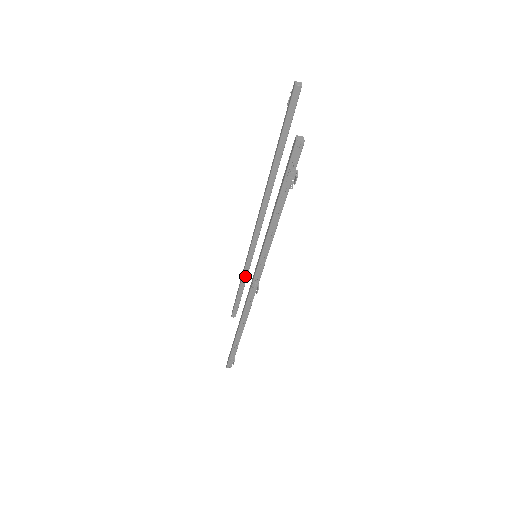
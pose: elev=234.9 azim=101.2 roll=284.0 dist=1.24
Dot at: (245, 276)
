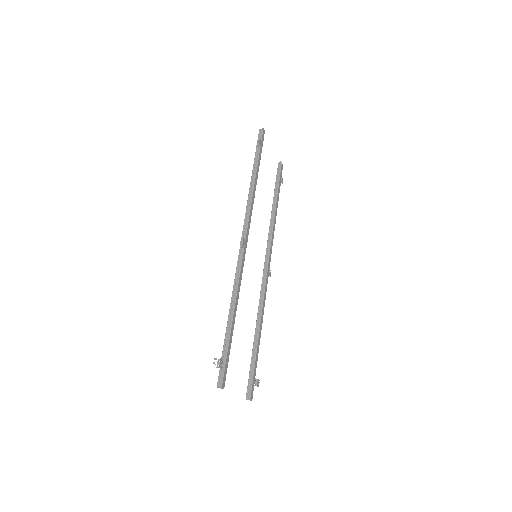
Dot at: (254, 188)
